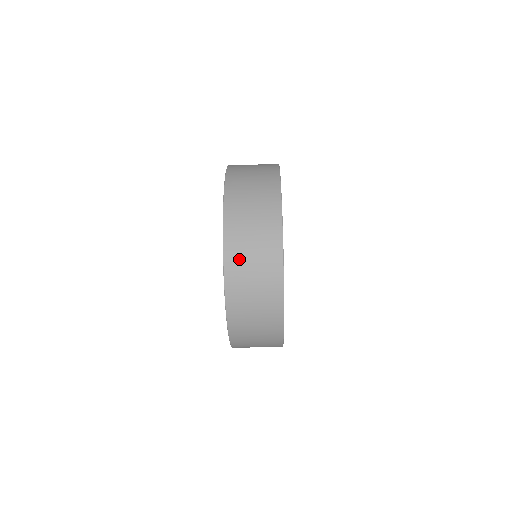
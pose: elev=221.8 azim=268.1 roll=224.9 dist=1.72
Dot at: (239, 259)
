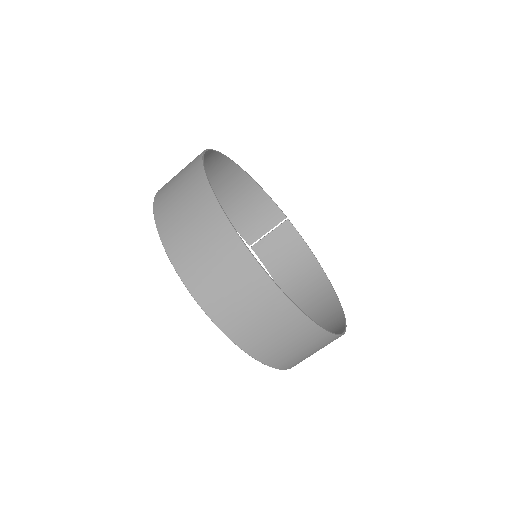
Dot at: occluded
